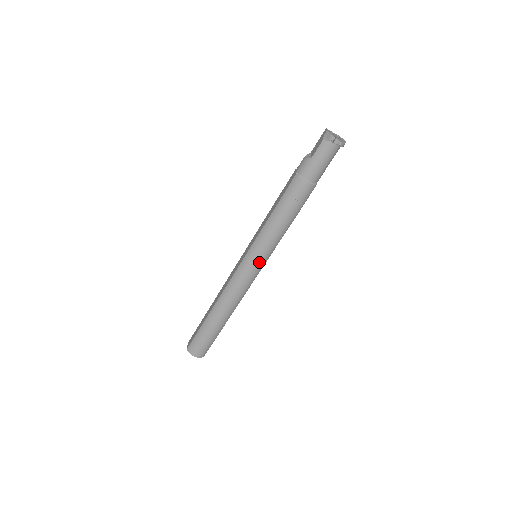
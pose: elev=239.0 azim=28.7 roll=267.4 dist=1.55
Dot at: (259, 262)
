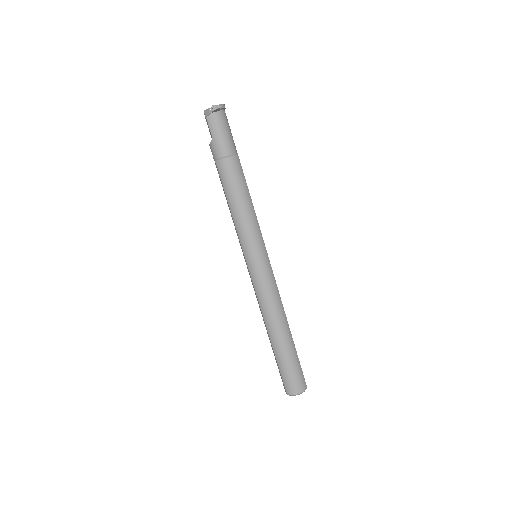
Dot at: (260, 255)
